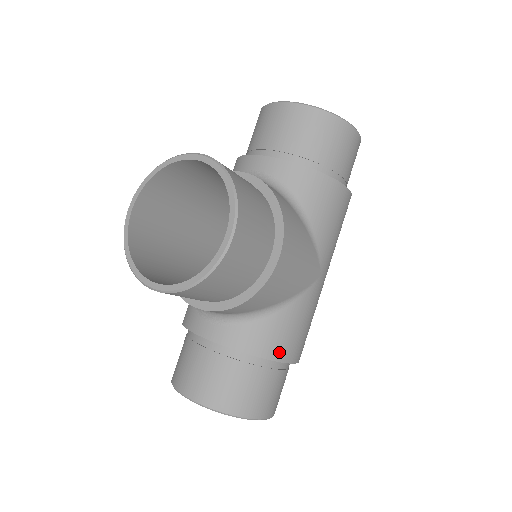
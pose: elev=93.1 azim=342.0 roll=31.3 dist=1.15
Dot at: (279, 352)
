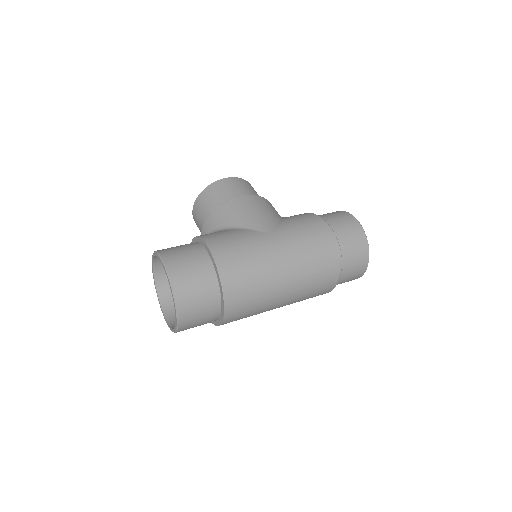
Dot at: (208, 237)
